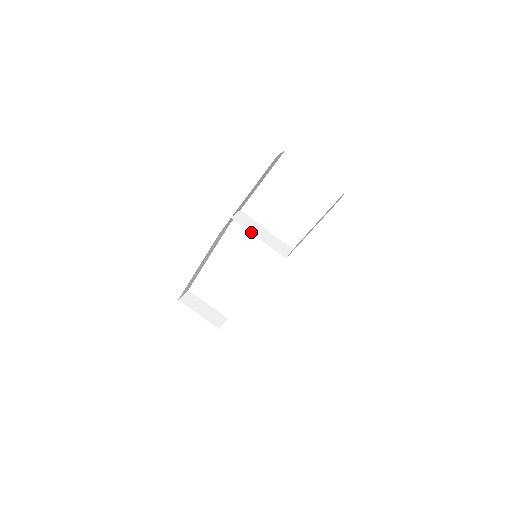
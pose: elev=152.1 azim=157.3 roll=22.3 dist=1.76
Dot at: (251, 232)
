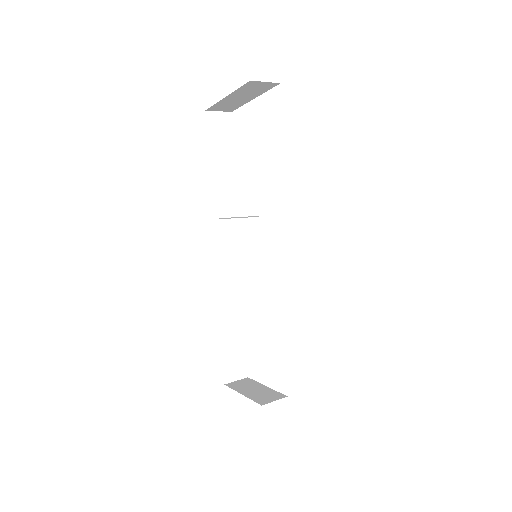
Dot at: (226, 218)
